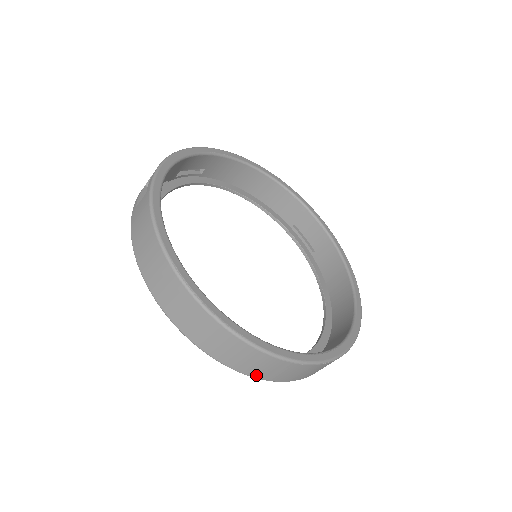
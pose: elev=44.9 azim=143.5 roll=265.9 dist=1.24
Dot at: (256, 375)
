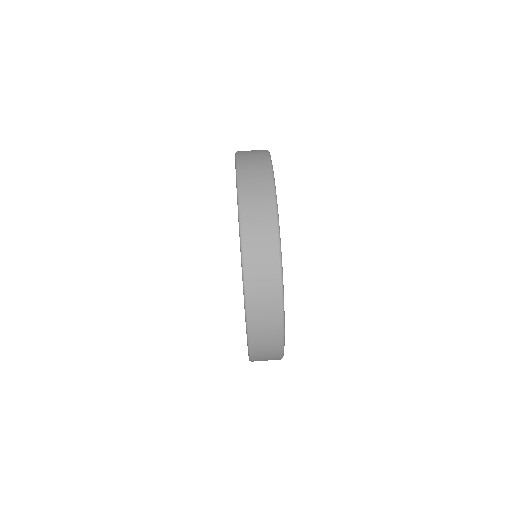
Dot at: (243, 188)
